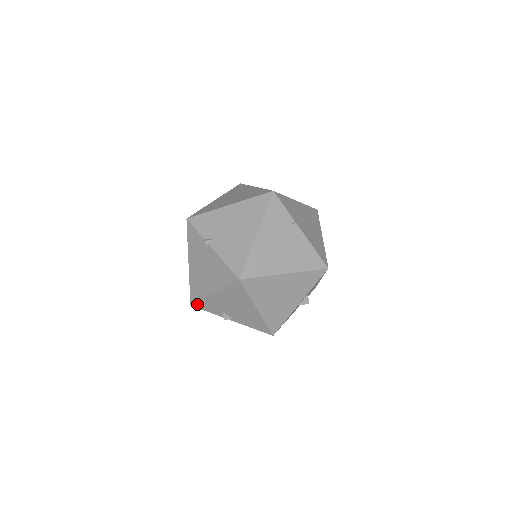
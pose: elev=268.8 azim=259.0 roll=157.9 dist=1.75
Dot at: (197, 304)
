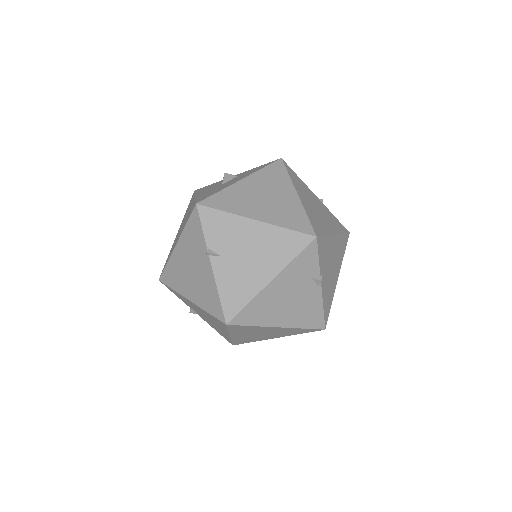
Dot at: (167, 286)
